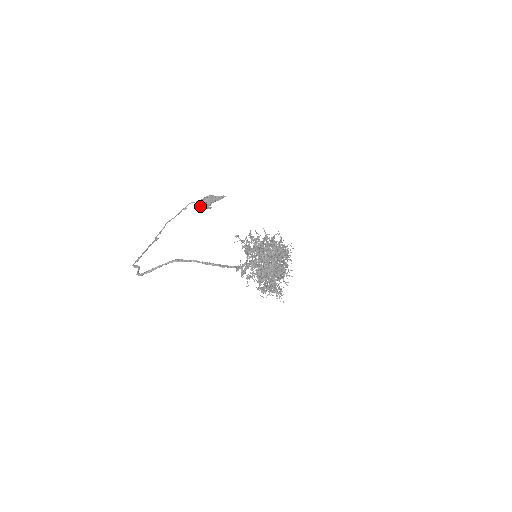
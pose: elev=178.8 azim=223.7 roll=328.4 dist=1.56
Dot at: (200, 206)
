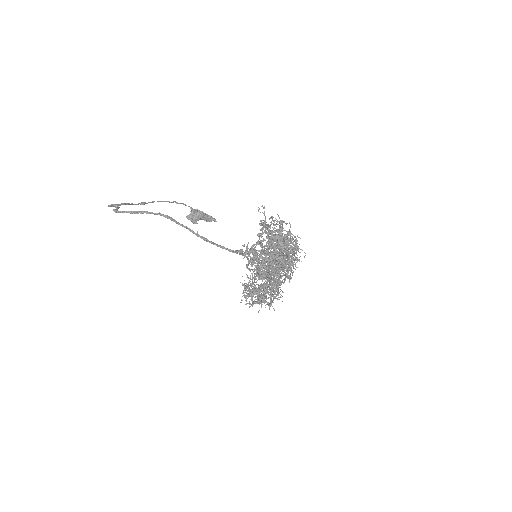
Dot at: (188, 216)
